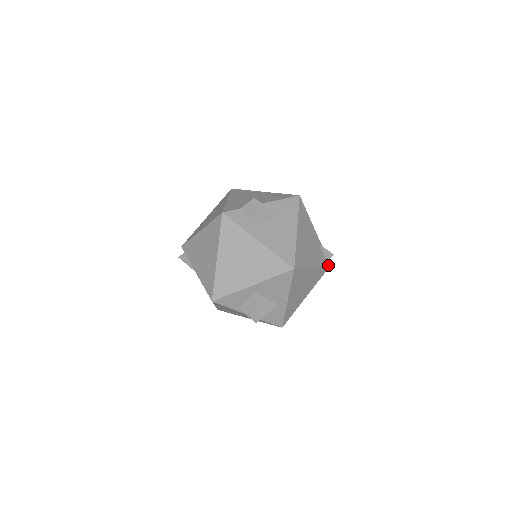
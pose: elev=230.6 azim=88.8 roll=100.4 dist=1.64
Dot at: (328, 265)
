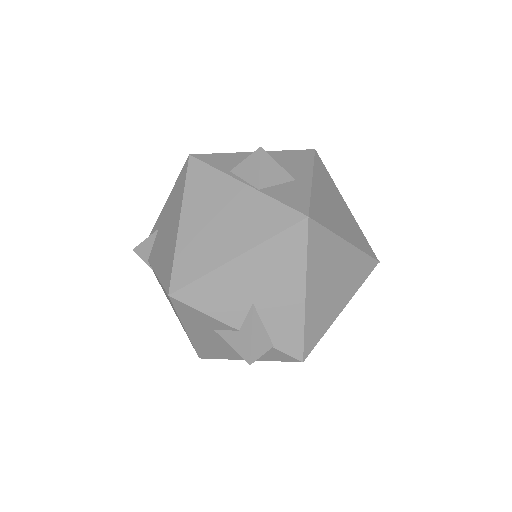
Dot at: (374, 254)
